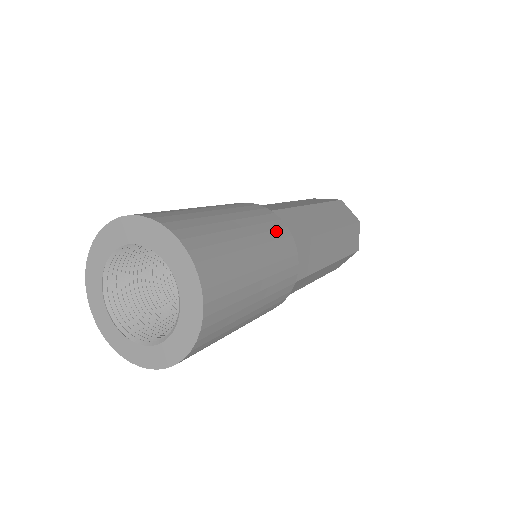
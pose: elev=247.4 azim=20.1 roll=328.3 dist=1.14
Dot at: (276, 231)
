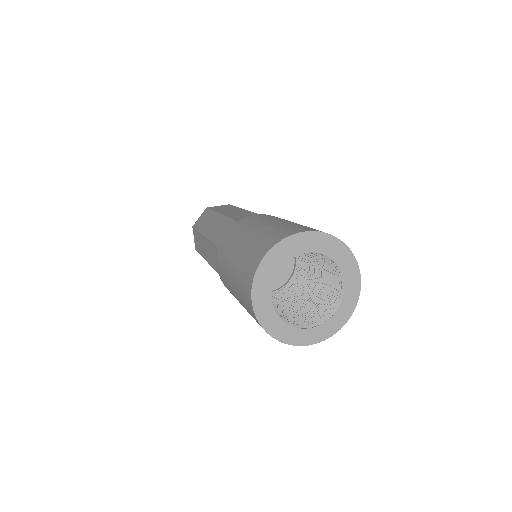
Dot at: (267, 216)
